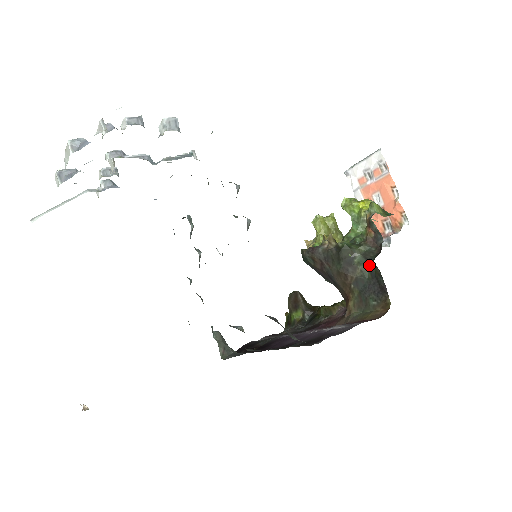
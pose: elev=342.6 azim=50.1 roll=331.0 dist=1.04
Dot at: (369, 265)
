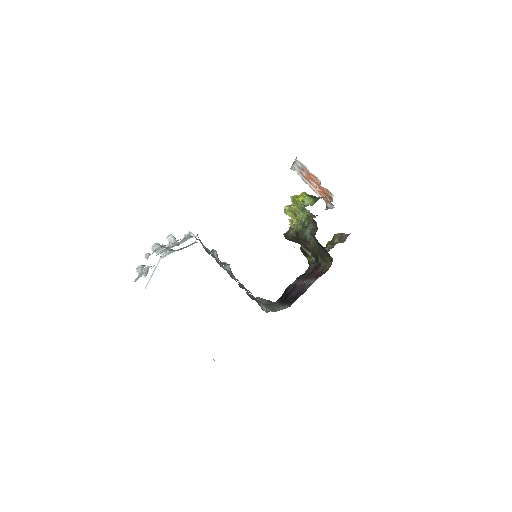
Dot at: (315, 239)
